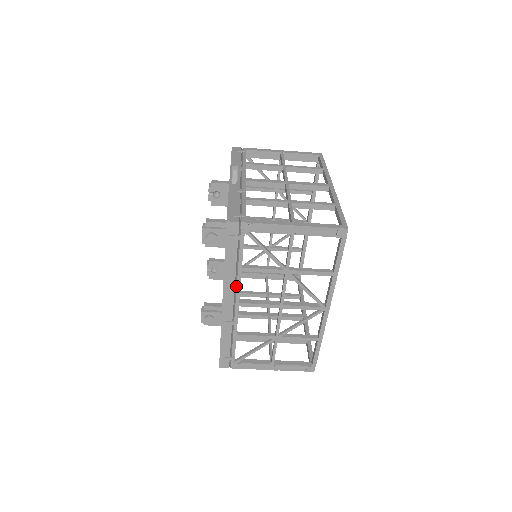
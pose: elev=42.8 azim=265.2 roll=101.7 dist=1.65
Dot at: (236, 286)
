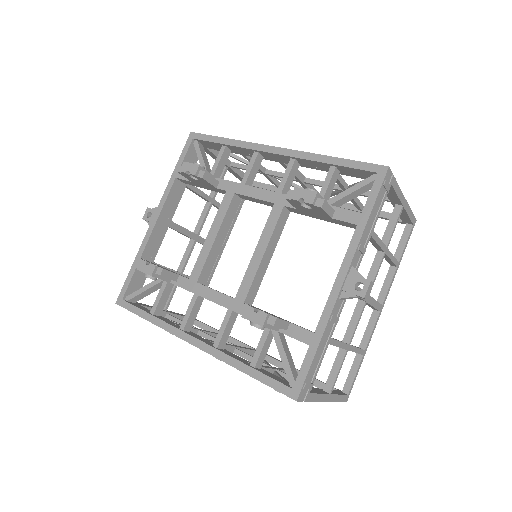
Dot at: occluded
